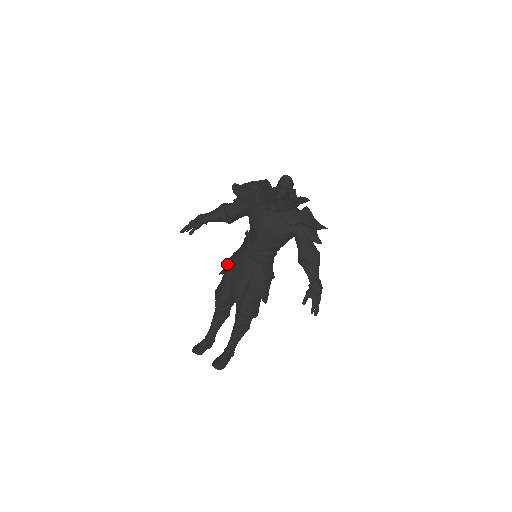
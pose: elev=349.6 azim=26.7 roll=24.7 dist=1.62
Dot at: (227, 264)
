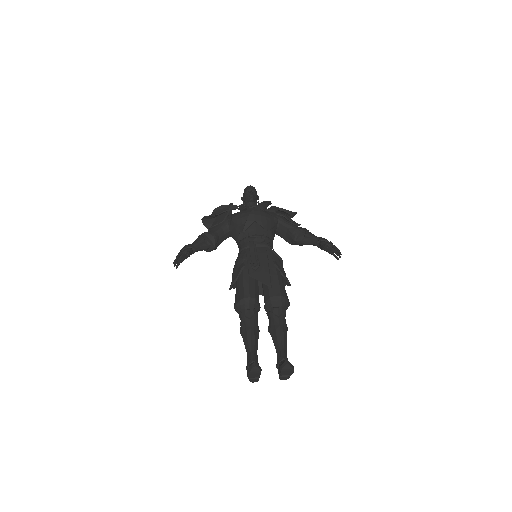
Dot at: (236, 268)
